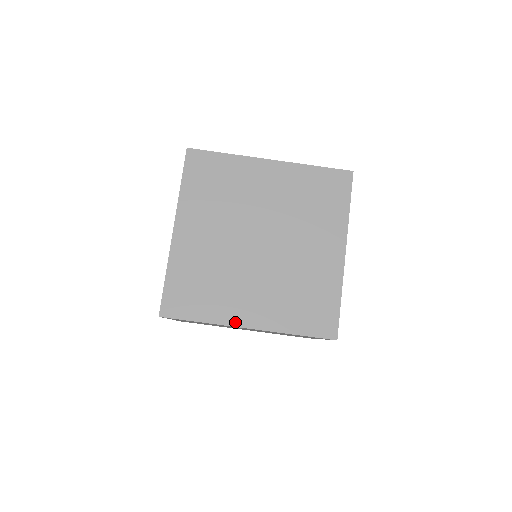
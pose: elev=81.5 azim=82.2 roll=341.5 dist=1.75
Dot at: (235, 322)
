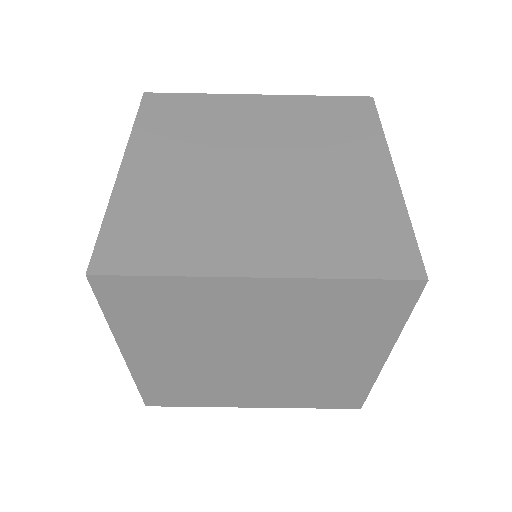
Dot at: (231, 270)
